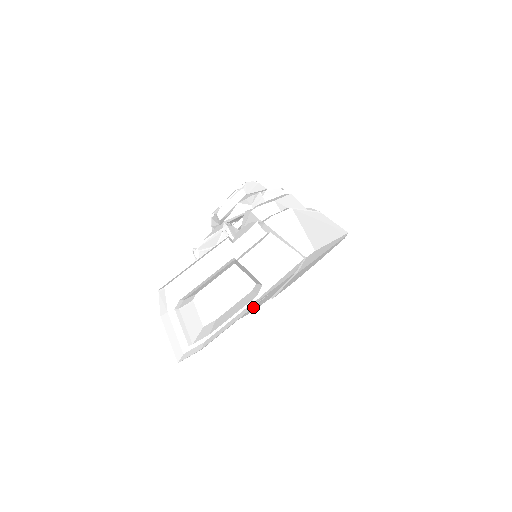
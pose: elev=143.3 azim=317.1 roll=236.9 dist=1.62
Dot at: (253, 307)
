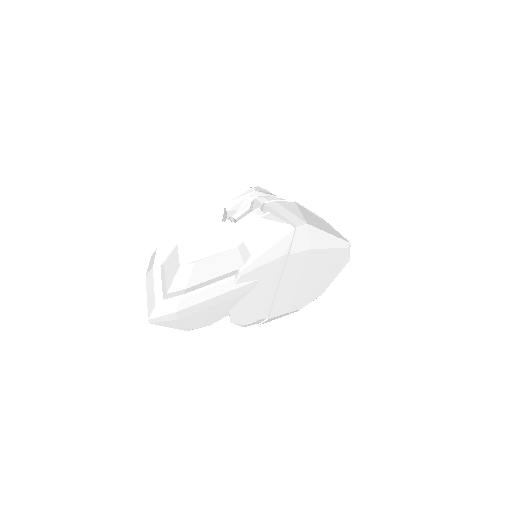
Dot at: (242, 299)
